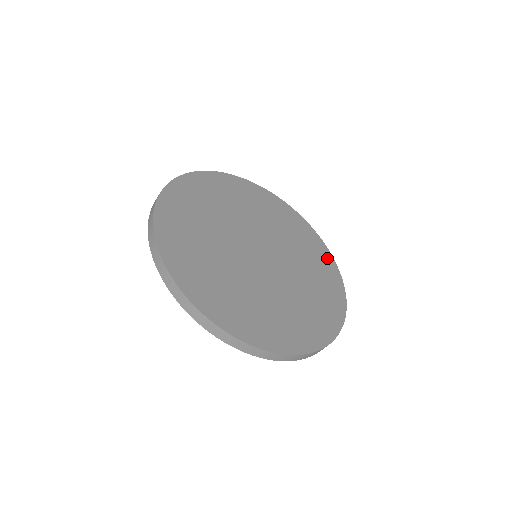
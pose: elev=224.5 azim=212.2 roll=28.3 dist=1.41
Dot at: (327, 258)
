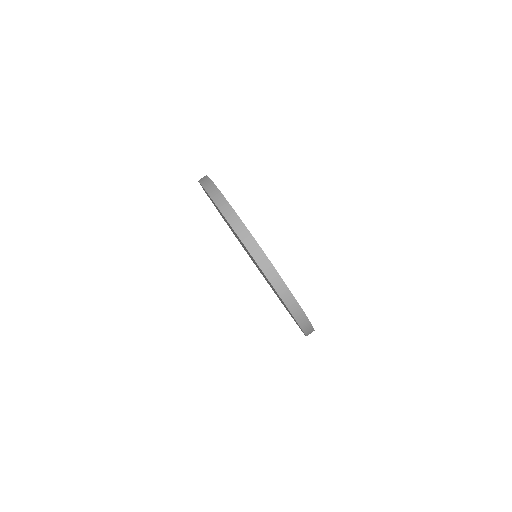
Dot at: occluded
